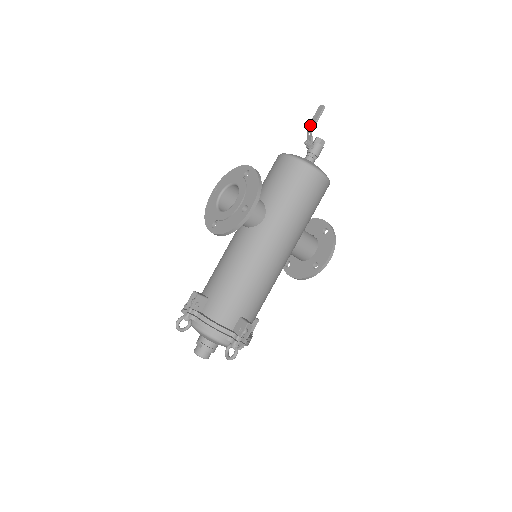
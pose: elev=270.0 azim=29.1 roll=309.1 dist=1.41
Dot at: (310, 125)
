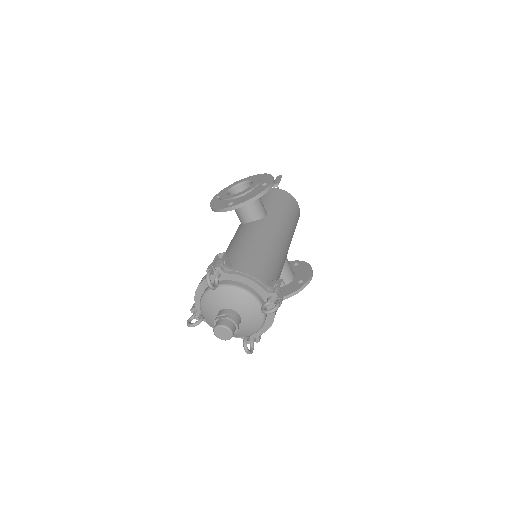
Dot at: (275, 182)
